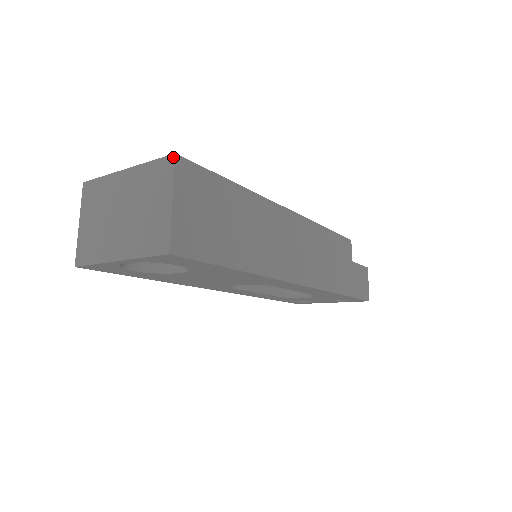
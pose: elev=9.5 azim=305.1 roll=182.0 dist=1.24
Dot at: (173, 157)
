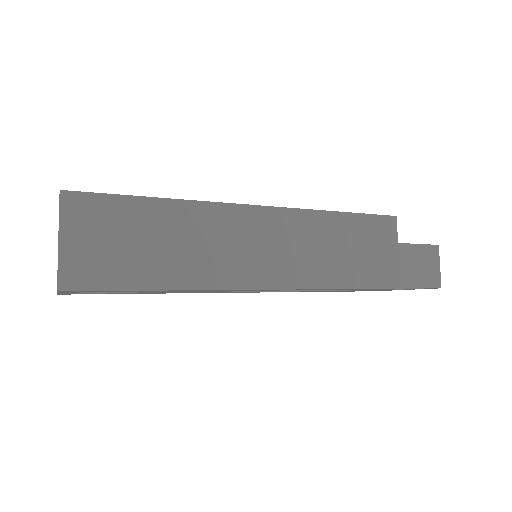
Dot at: occluded
